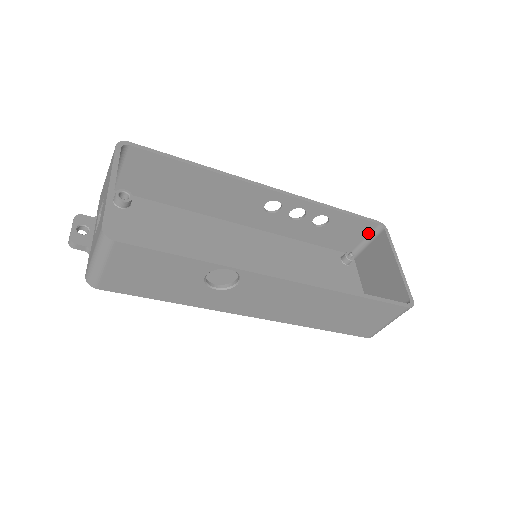
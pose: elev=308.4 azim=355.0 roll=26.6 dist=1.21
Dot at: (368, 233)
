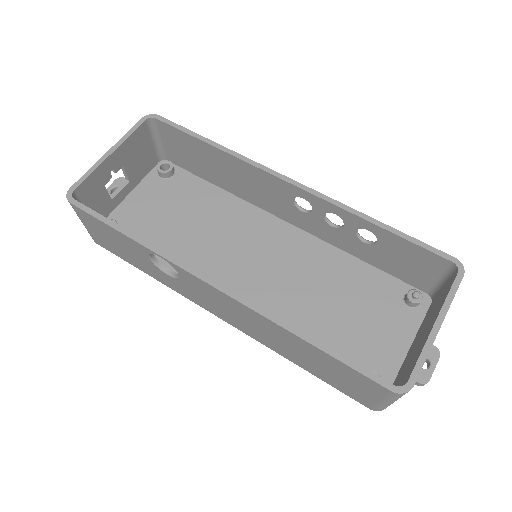
Dot at: (442, 271)
